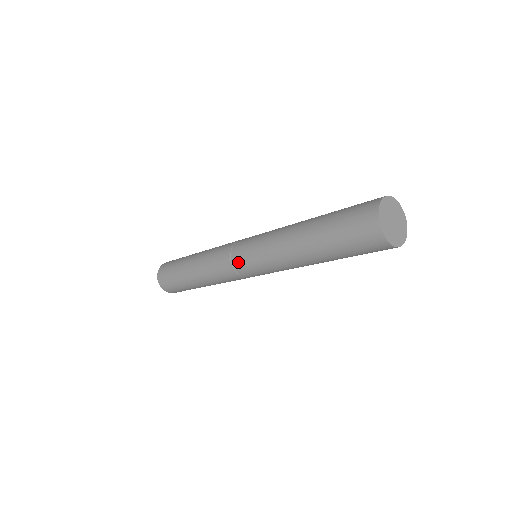
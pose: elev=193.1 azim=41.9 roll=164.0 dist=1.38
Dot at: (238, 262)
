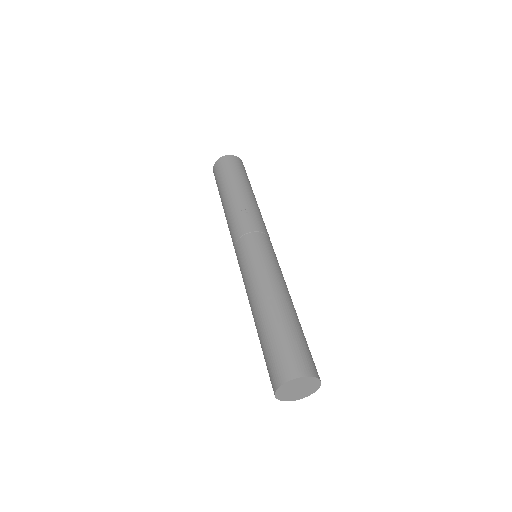
Dot at: occluded
